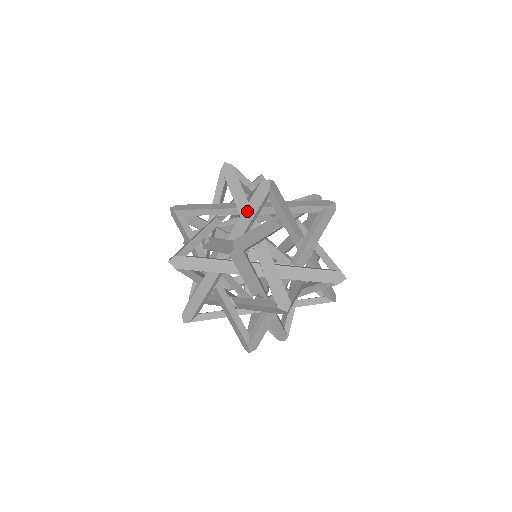
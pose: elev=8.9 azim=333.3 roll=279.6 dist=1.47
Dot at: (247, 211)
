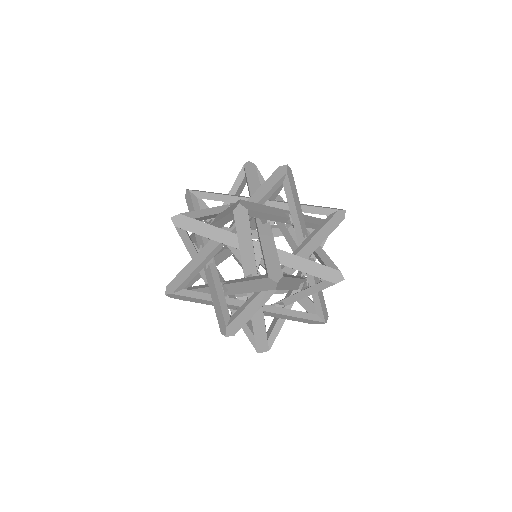
Dot at: occluded
